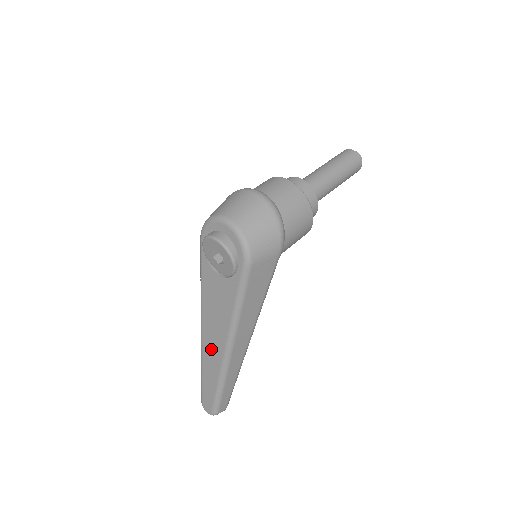
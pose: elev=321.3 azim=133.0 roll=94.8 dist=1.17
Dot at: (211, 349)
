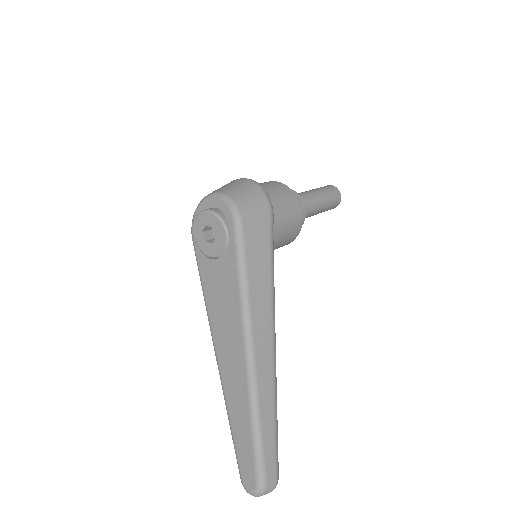
Dot at: (231, 369)
